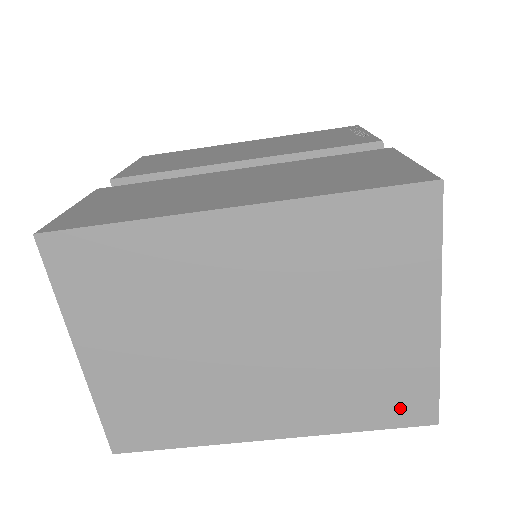
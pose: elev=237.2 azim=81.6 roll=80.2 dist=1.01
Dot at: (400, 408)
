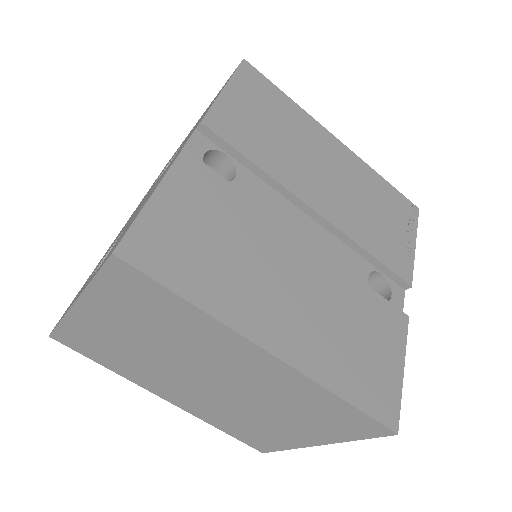
Dot at: (252, 440)
